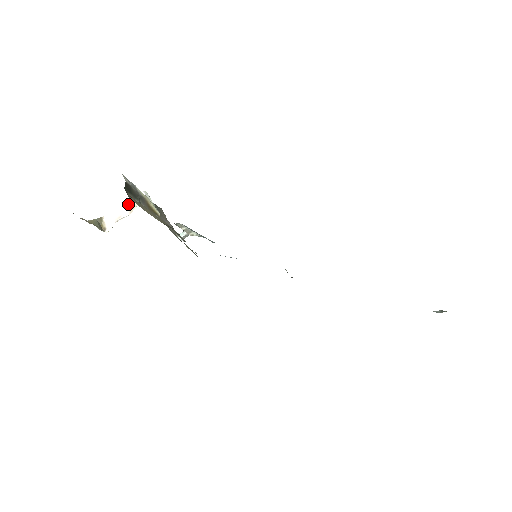
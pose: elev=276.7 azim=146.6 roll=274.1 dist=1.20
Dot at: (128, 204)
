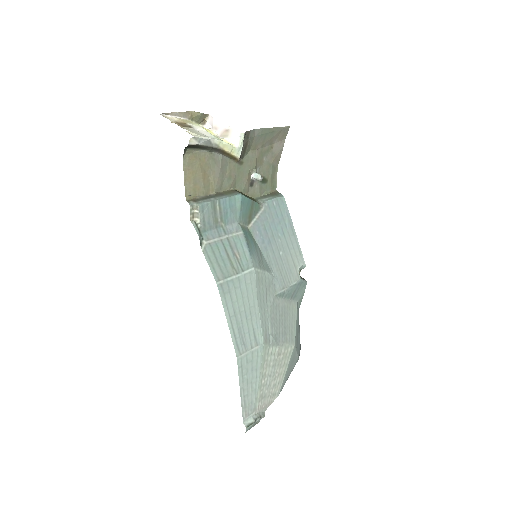
Dot at: (226, 128)
